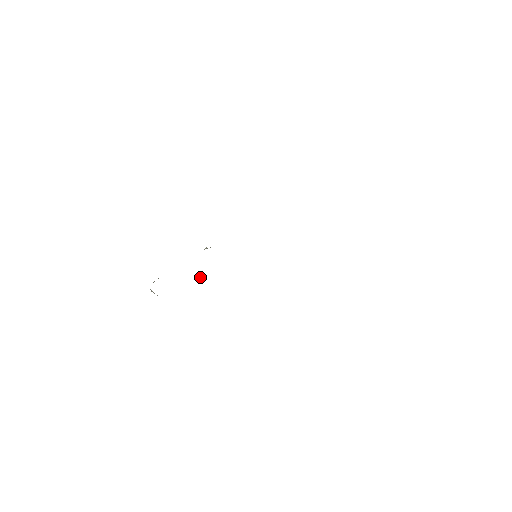
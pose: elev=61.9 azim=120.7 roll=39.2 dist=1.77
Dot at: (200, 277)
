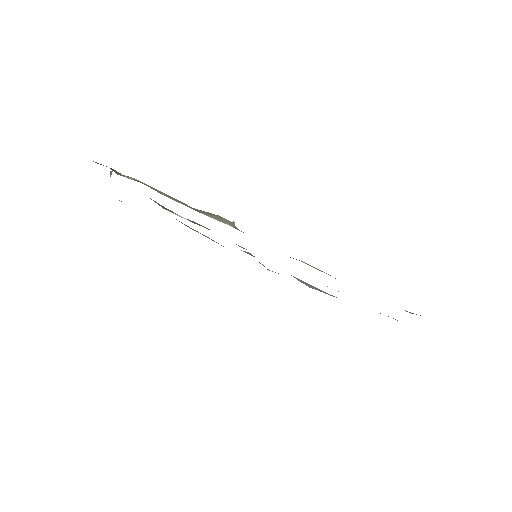
Dot at: (181, 216)
